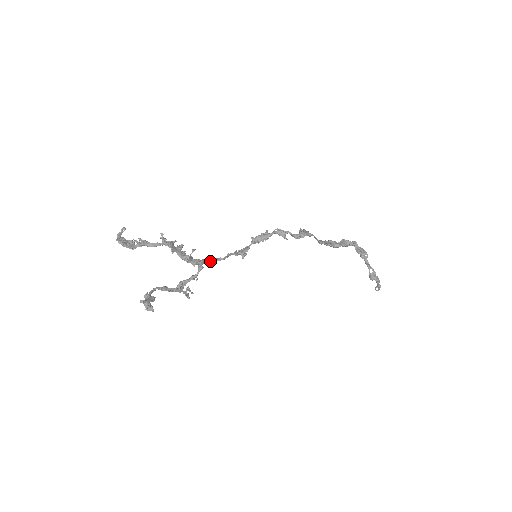
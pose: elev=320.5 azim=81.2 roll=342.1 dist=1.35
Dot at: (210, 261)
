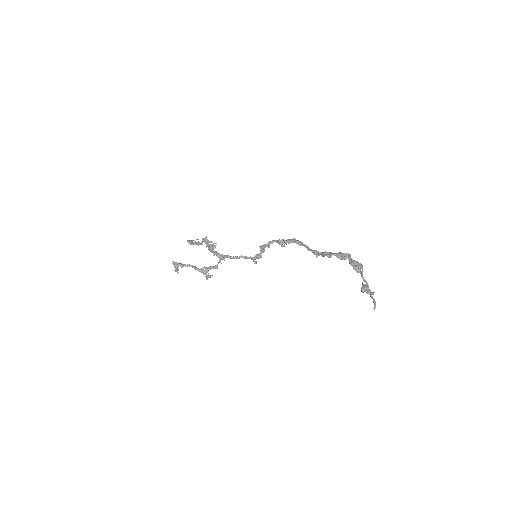
Dot at: (227, 256)
